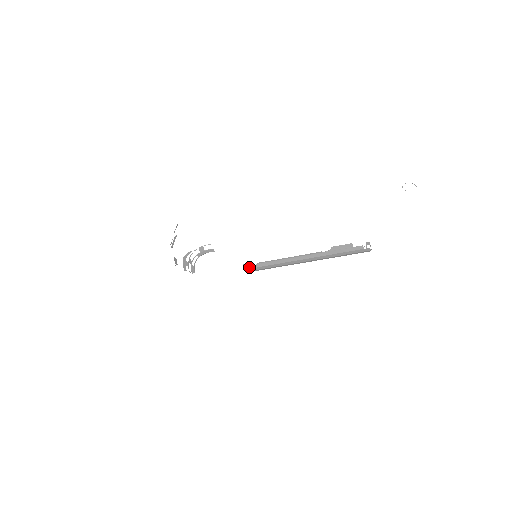
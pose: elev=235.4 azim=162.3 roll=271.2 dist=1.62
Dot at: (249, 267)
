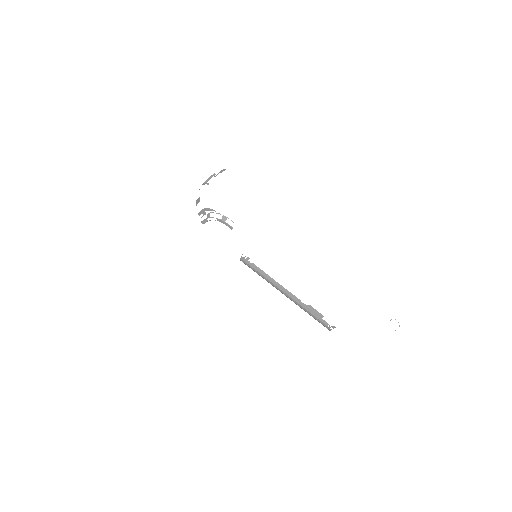
Dot at: (244, 259)
